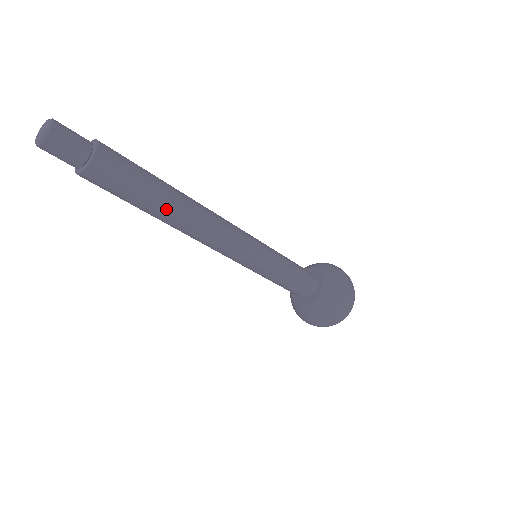
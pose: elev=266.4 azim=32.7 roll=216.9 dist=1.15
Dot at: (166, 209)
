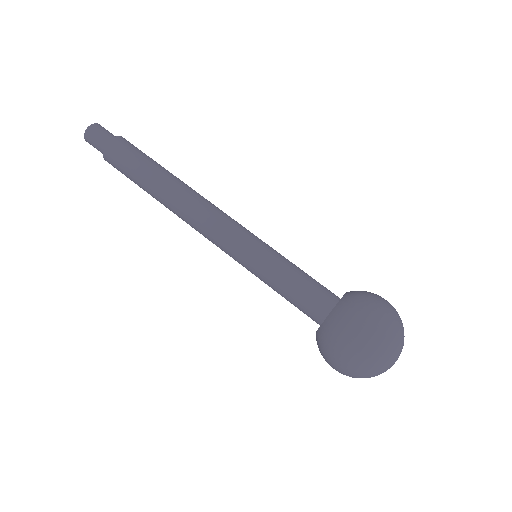
Dot at: (158, 182)
